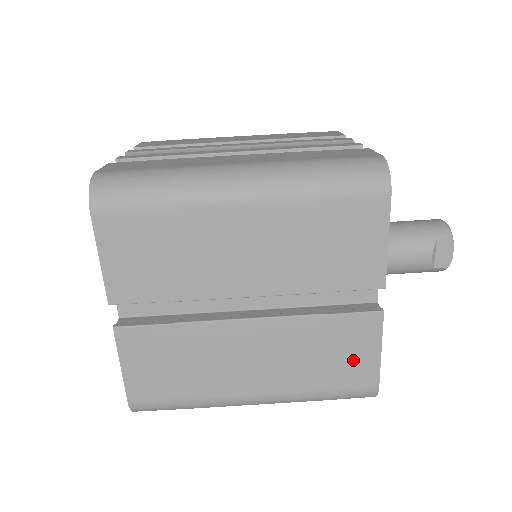
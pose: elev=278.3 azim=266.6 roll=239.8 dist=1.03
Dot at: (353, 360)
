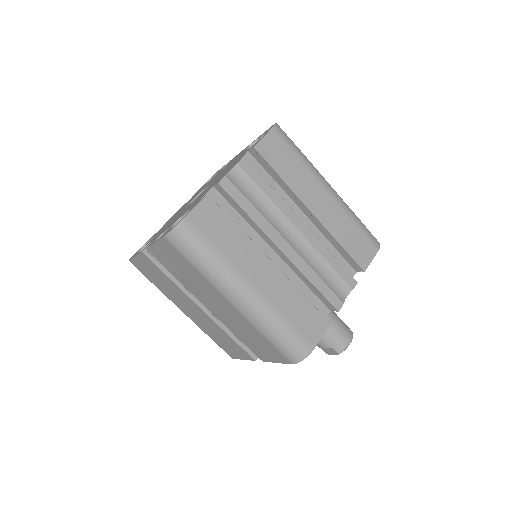
Dot at: (231, 349)
